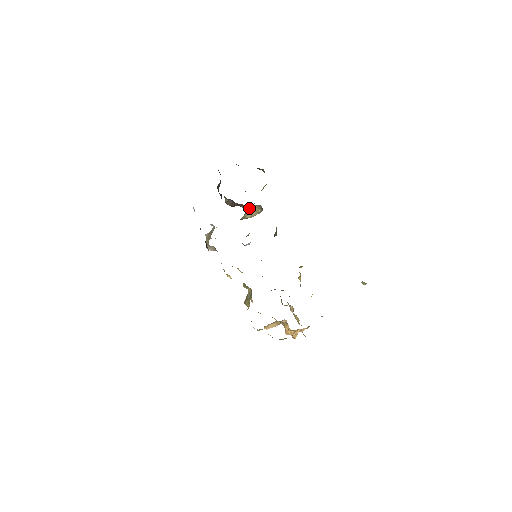
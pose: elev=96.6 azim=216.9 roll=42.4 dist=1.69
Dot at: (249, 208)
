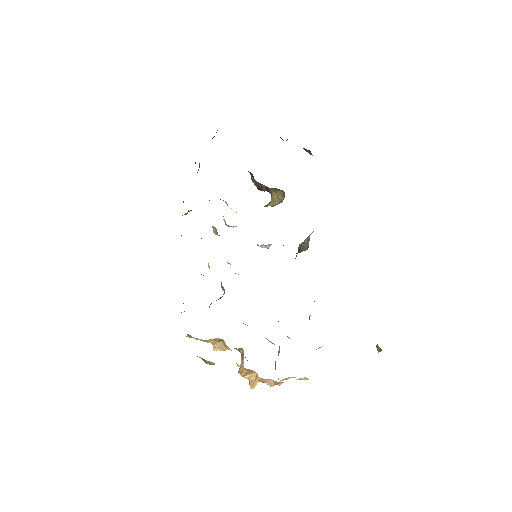
Dot at: (275, 195)
